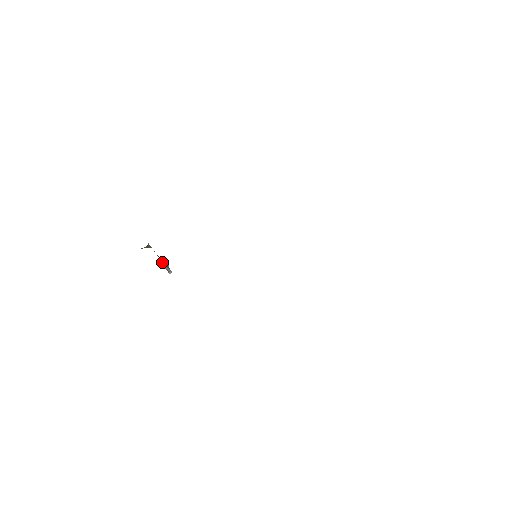
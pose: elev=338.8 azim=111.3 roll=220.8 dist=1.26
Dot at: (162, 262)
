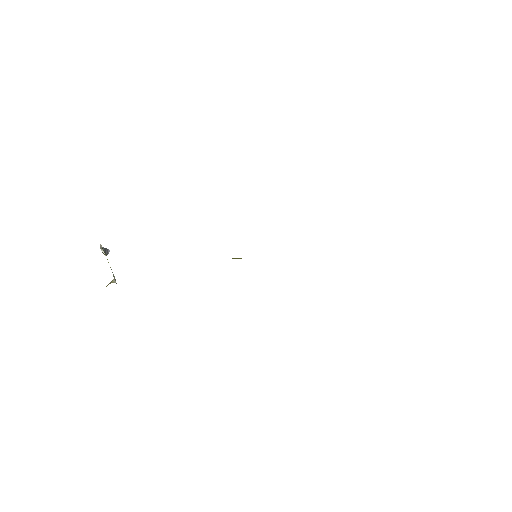
Dot at: (107, 259)
